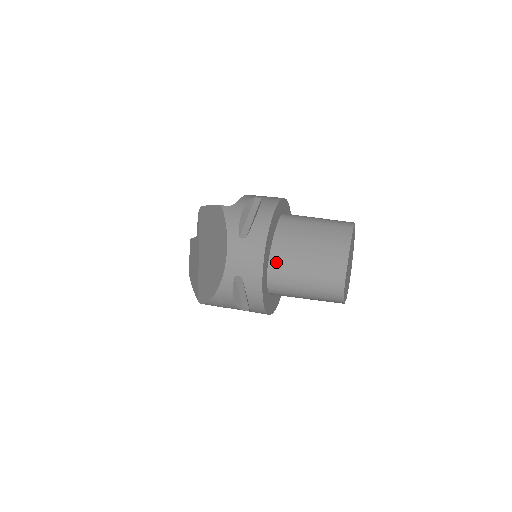
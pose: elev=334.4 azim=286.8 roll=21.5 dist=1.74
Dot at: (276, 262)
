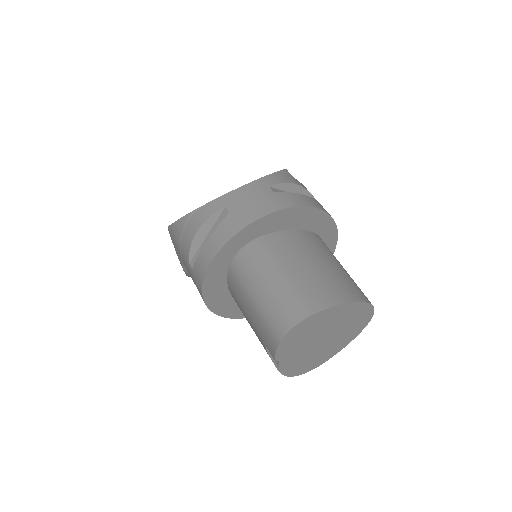
Dot at: (269, 242)
